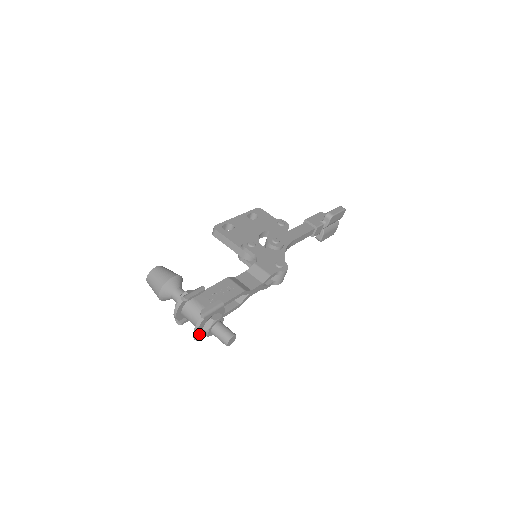
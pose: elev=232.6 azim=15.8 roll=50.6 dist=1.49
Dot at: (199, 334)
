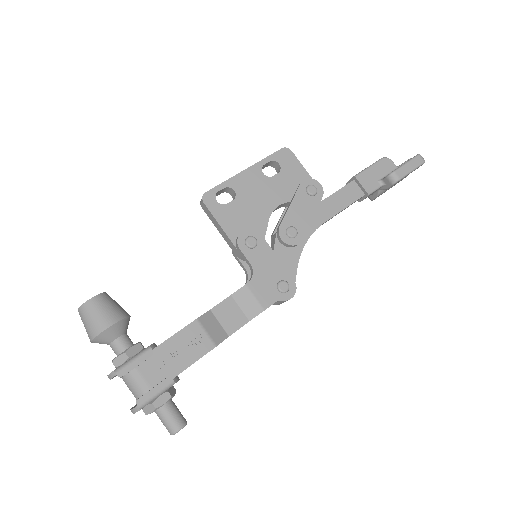
Dot at: occluded
